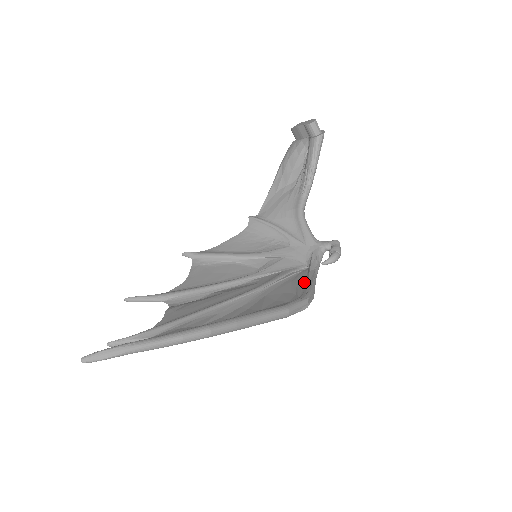
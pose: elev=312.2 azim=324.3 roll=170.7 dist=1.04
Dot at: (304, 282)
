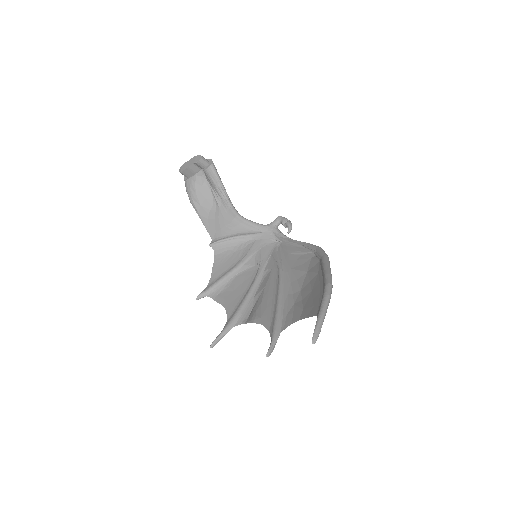
Dot at: (297, 247)
